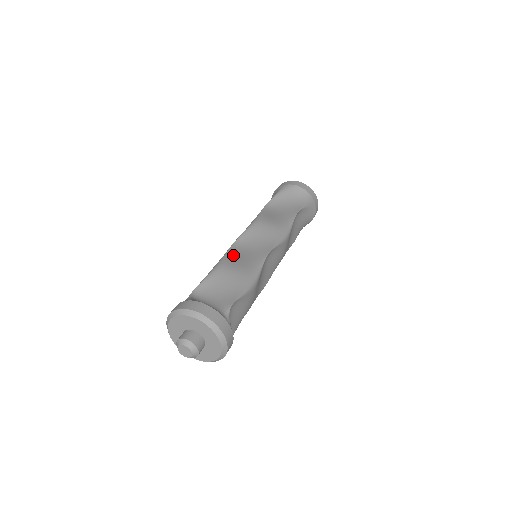
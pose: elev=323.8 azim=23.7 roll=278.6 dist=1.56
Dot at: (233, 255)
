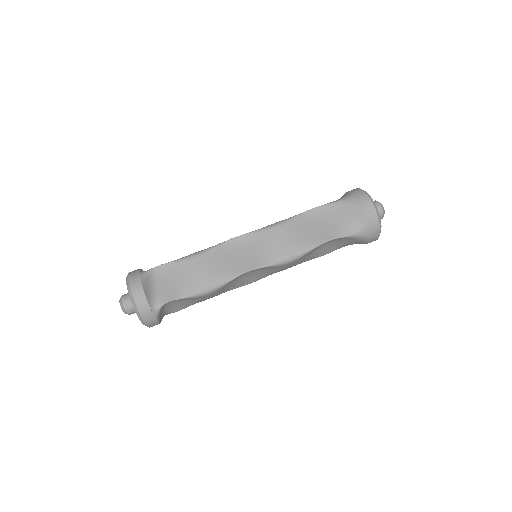
Dot at: (220, 251)
